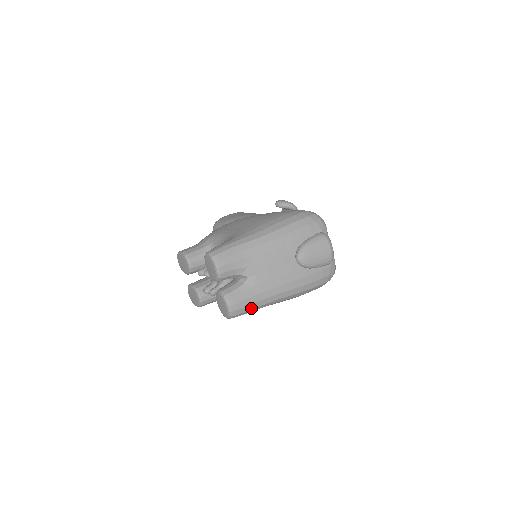
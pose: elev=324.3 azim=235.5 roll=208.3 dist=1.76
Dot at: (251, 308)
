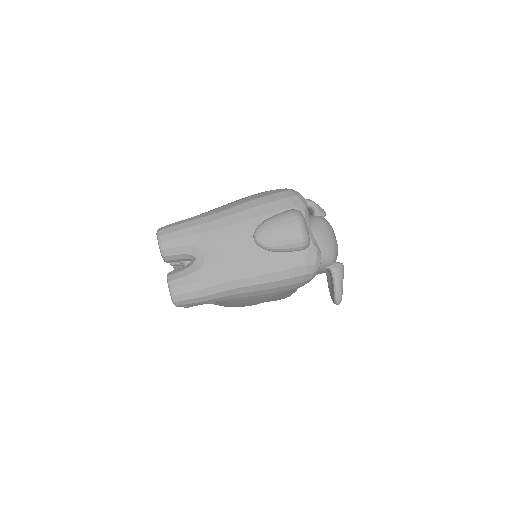
Dot at: (199, 295)
